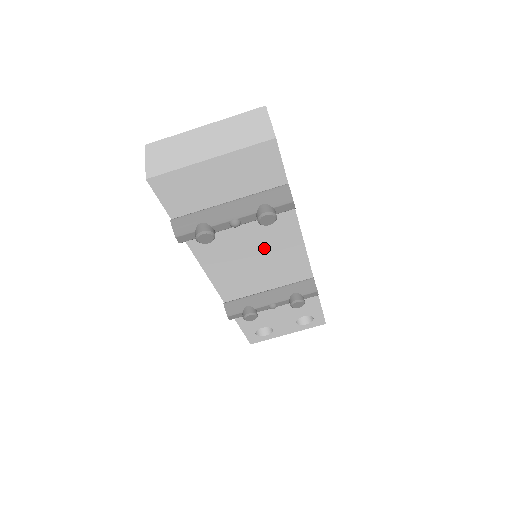
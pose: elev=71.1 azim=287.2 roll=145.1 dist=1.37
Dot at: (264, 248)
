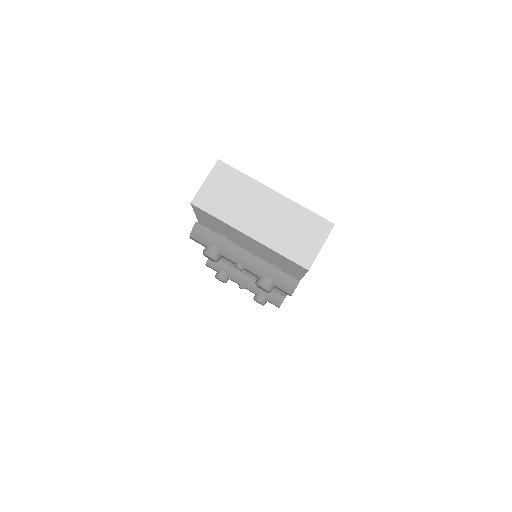
Dot at: occluded
